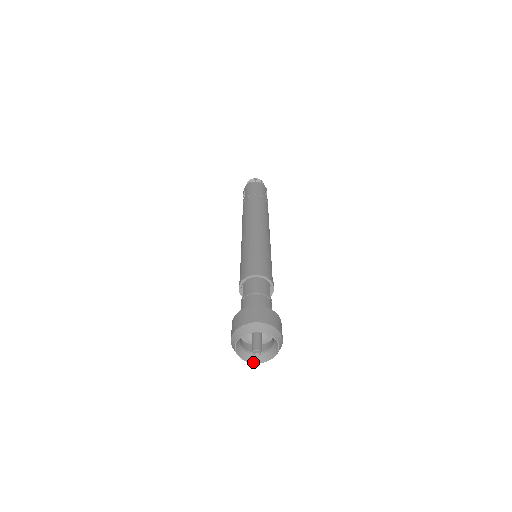
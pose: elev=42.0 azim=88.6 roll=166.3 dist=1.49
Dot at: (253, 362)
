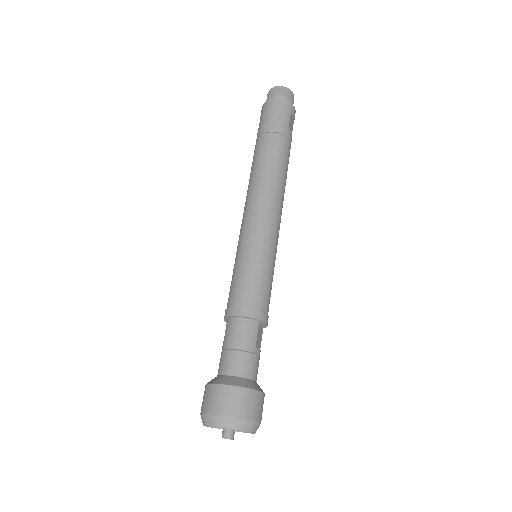
Dot at: occluded
